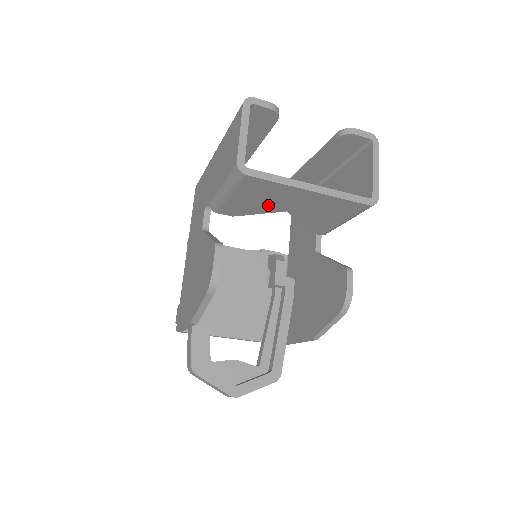
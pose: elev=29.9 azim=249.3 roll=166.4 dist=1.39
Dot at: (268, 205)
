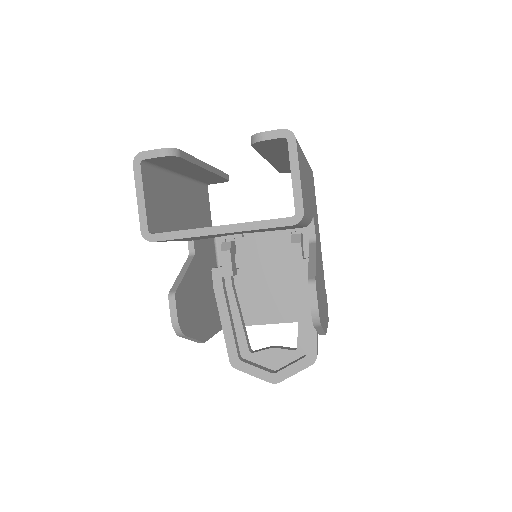
Dot at: (213, 236)
